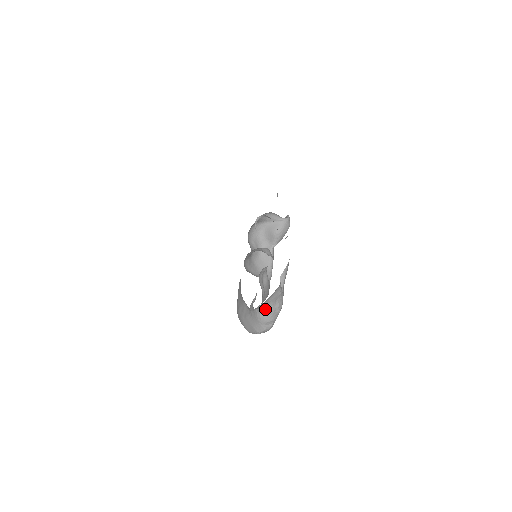
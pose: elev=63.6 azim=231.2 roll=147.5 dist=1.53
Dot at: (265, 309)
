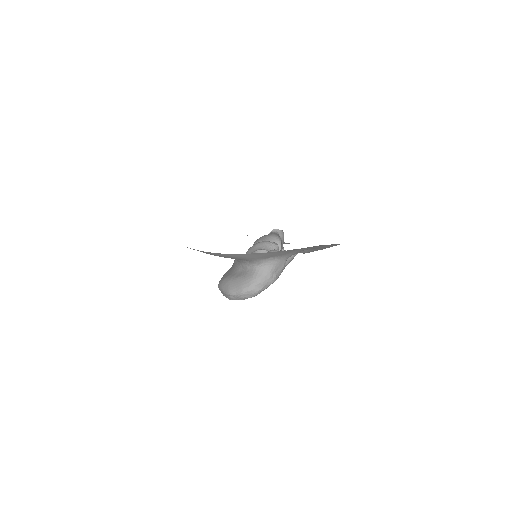
Dot at: (266, 269)
